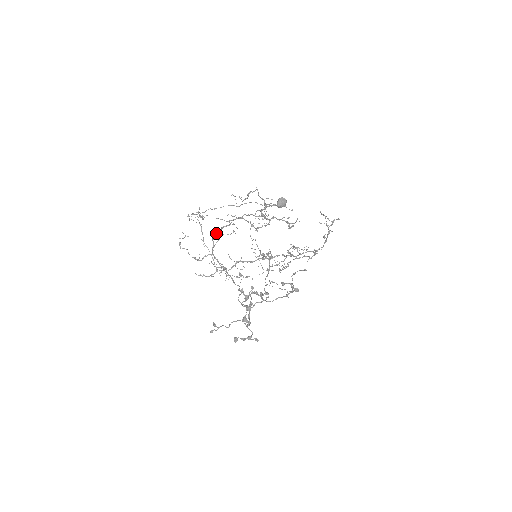
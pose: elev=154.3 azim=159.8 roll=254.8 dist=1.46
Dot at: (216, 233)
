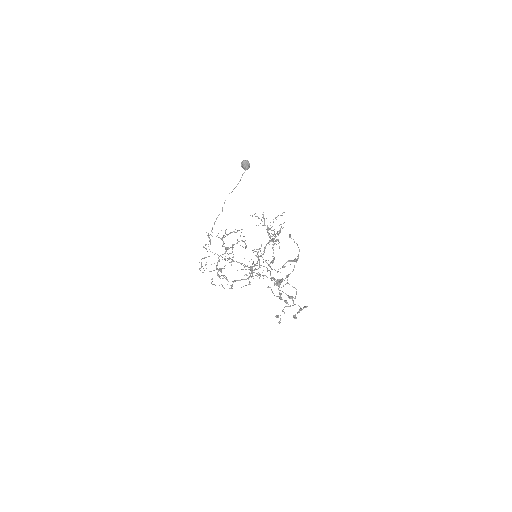
Dot at: (221, 270)
